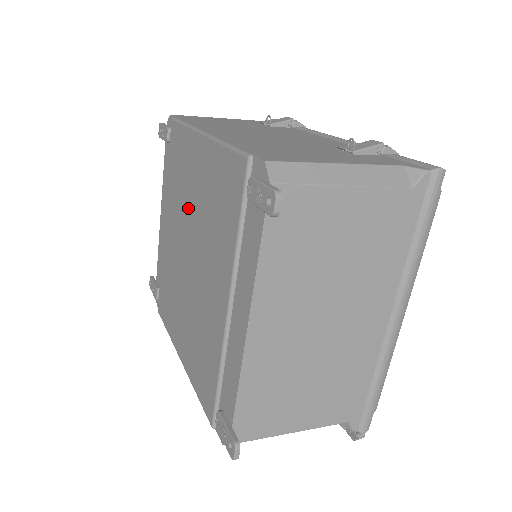
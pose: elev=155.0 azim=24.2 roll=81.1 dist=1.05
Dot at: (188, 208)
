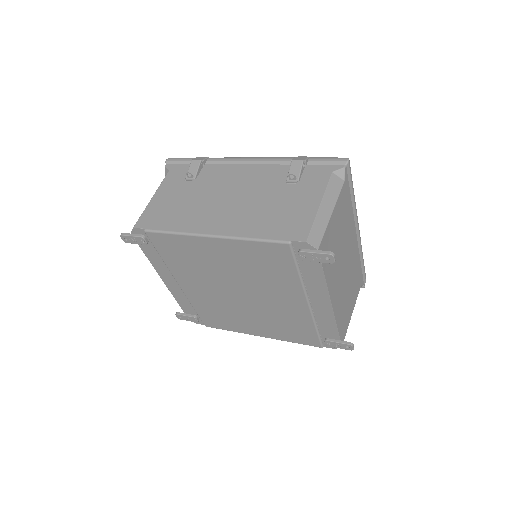
Dot at: (218, 273)
